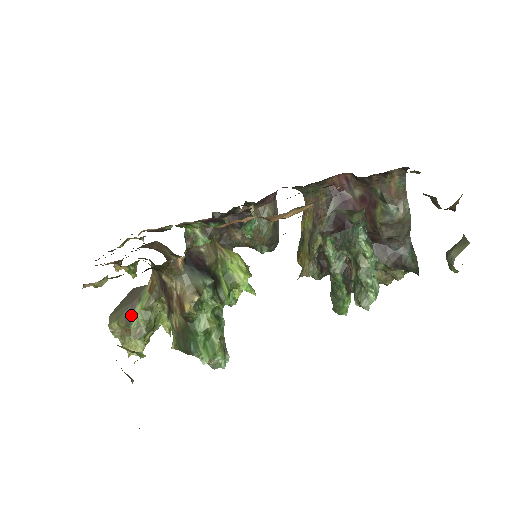
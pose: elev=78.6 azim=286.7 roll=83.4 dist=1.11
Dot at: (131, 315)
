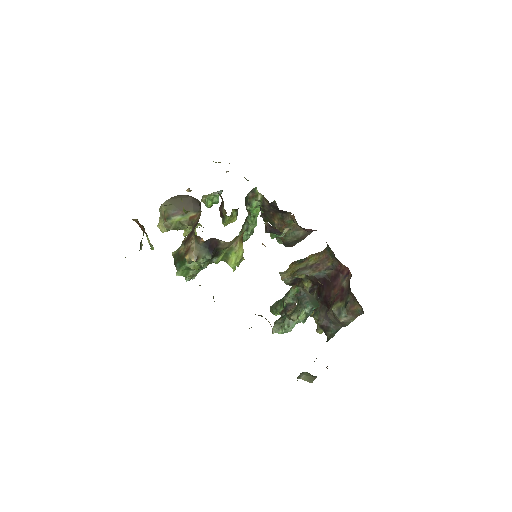
Dot at: (173, 216)
